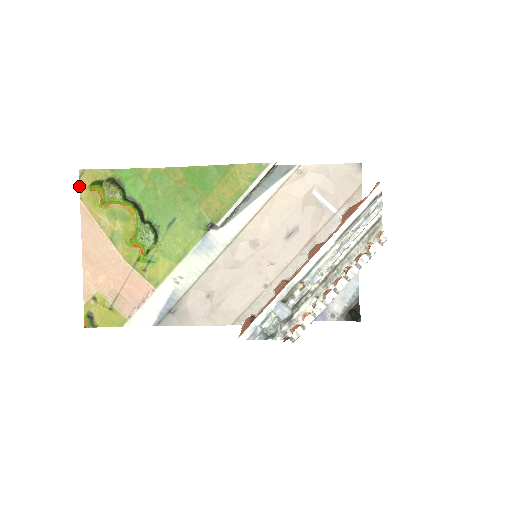
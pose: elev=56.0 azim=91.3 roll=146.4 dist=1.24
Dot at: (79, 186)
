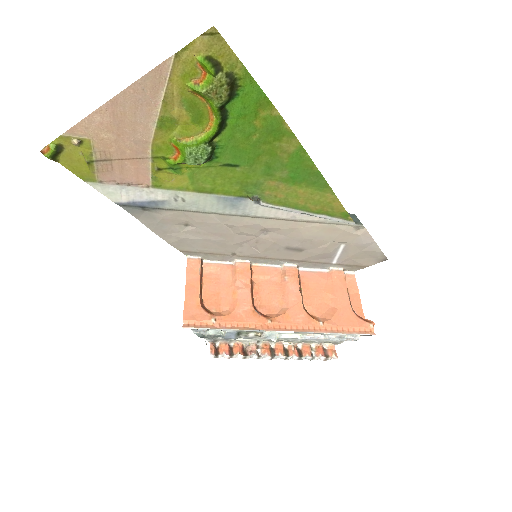
Dot at: occluded
